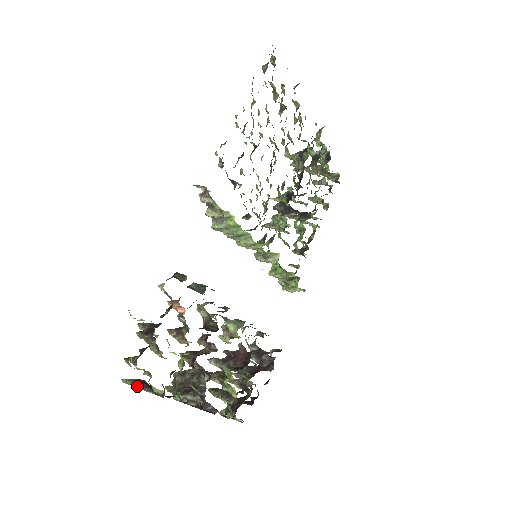
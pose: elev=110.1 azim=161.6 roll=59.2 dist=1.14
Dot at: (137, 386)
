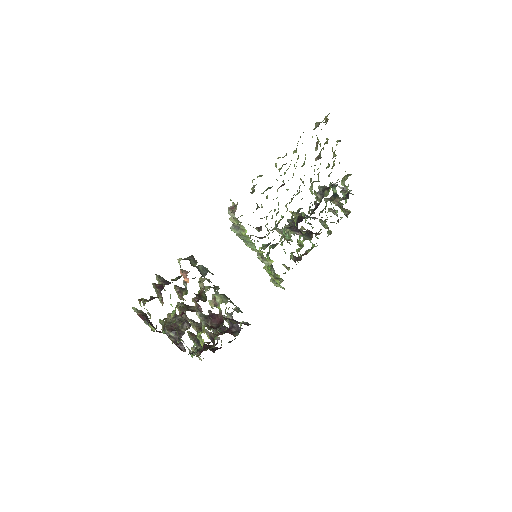
Dot at: (141, 317)
